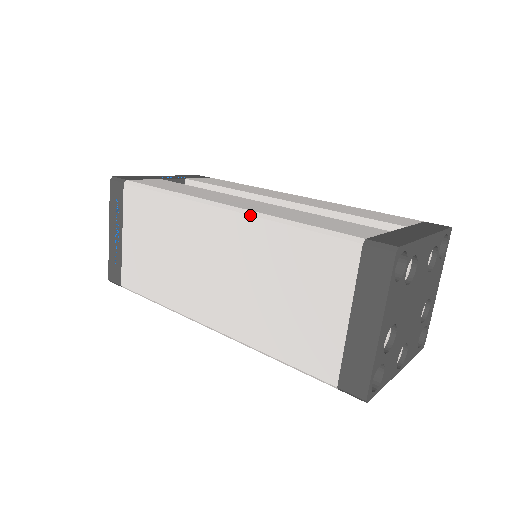
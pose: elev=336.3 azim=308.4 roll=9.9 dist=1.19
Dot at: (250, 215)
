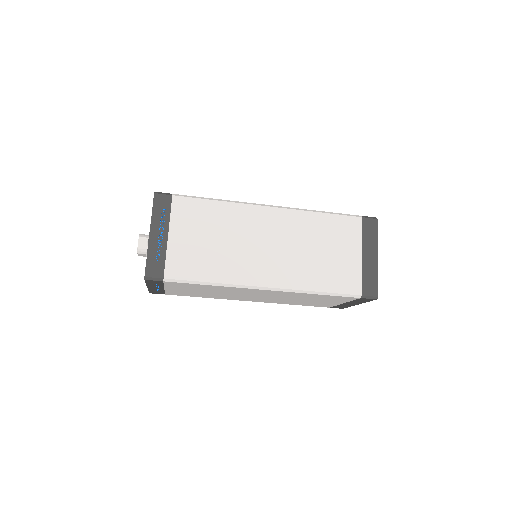
Dot at: (294, 209)
